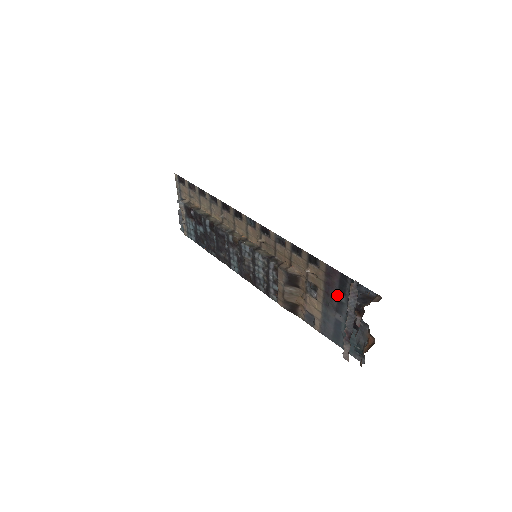
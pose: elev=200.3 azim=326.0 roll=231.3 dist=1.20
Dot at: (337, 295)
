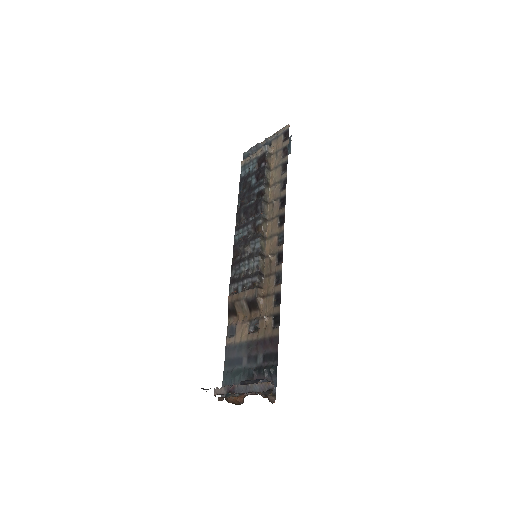
Dot at: (260, 354)
